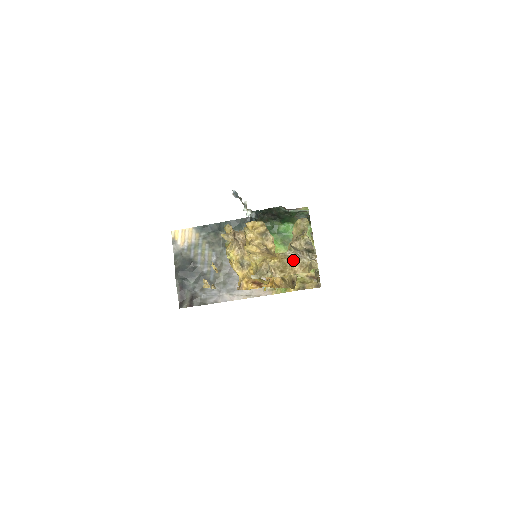
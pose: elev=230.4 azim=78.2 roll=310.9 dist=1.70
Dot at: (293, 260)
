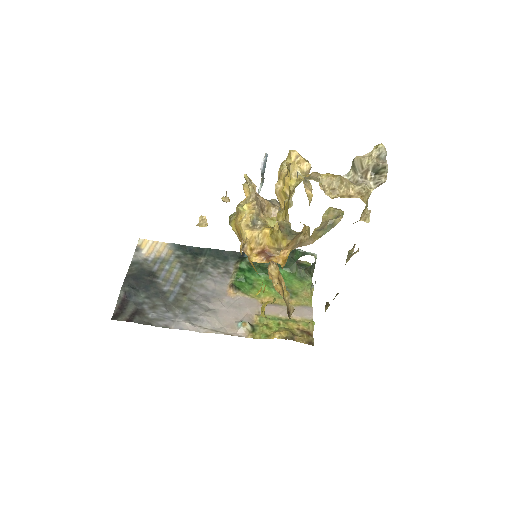
Dot at: (351, 182)
